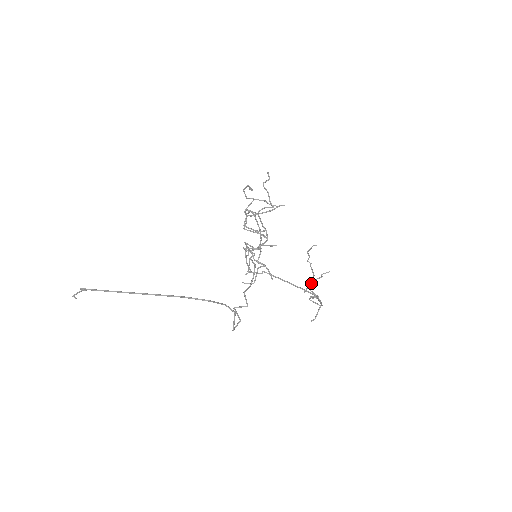
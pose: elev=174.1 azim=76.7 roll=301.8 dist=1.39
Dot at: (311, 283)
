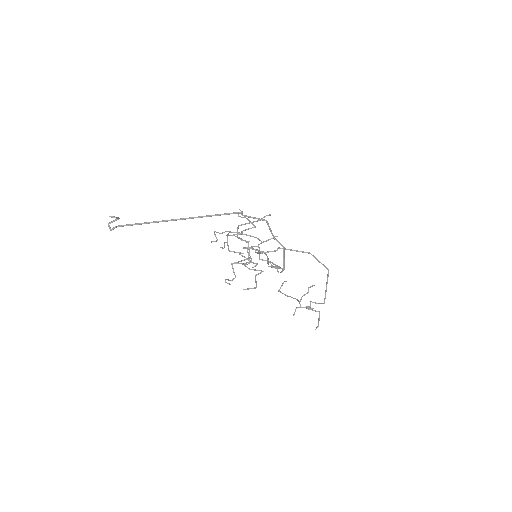
Dot at: (299, 301)
